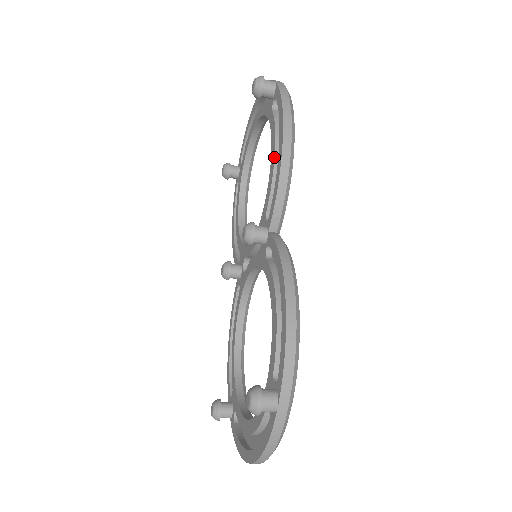
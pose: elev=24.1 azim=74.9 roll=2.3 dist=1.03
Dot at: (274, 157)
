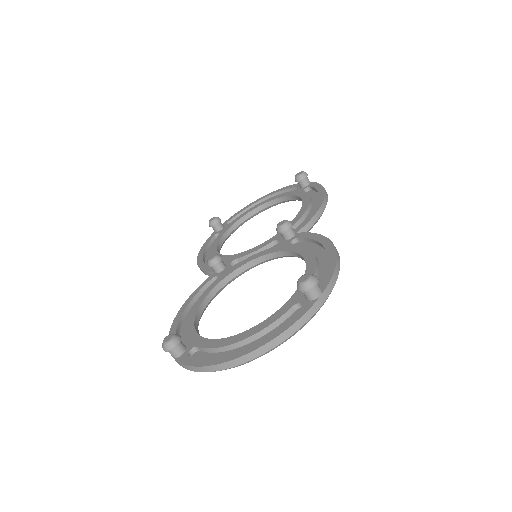
Dot at: (309, 205)
